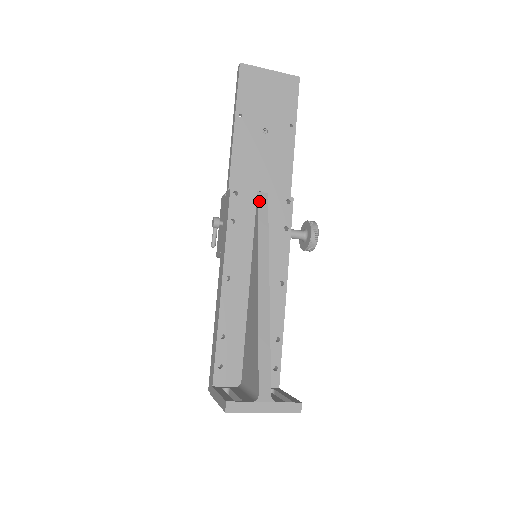
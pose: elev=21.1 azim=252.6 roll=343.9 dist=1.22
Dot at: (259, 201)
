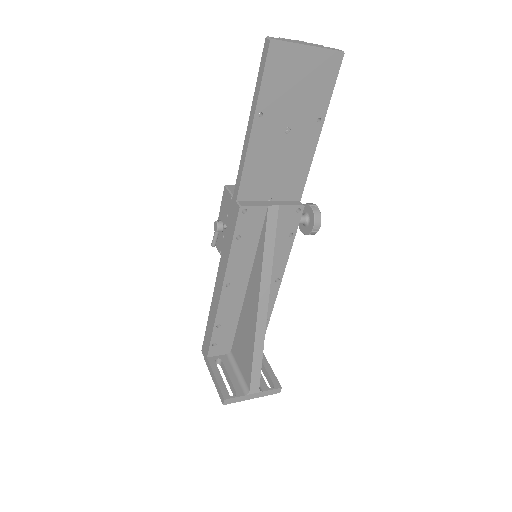
Dot at: (268, 217)
